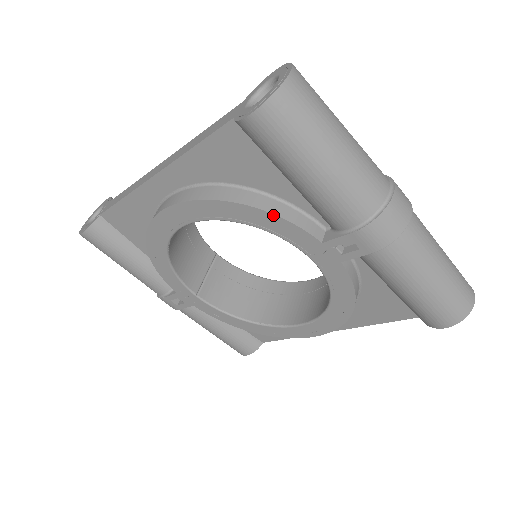
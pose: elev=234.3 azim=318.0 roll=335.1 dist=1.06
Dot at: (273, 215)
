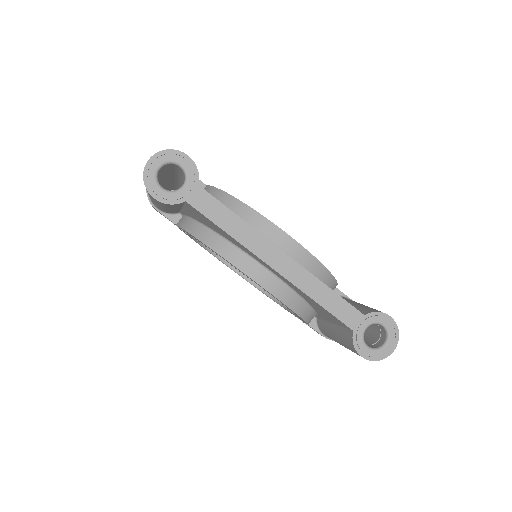
Dot at: (306, 322)
